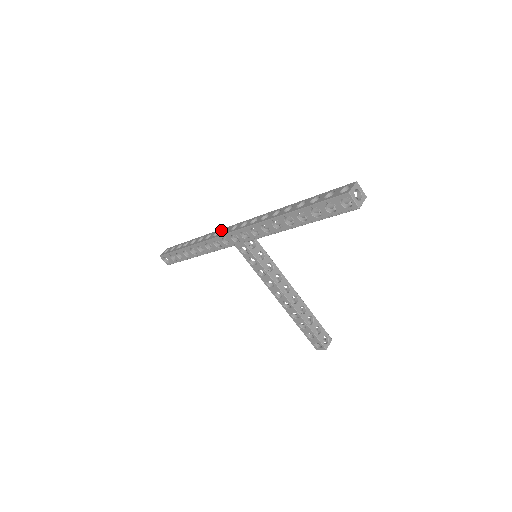
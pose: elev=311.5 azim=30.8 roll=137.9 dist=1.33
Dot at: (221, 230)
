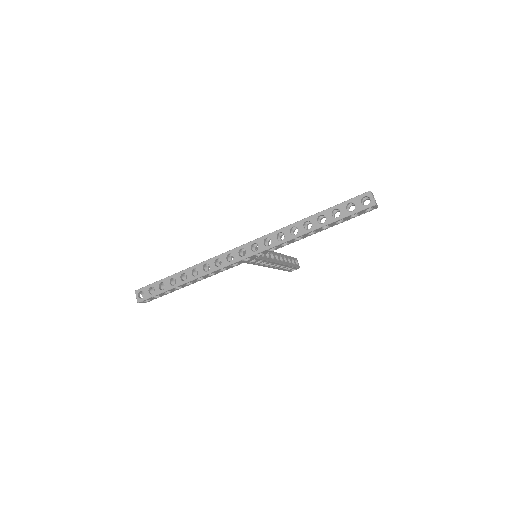
Dot at: (220, 258)
